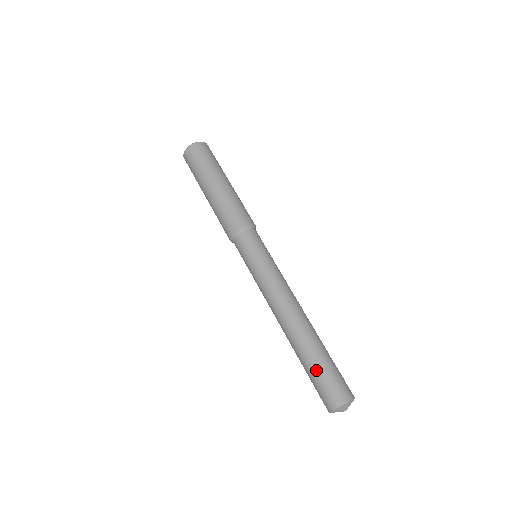
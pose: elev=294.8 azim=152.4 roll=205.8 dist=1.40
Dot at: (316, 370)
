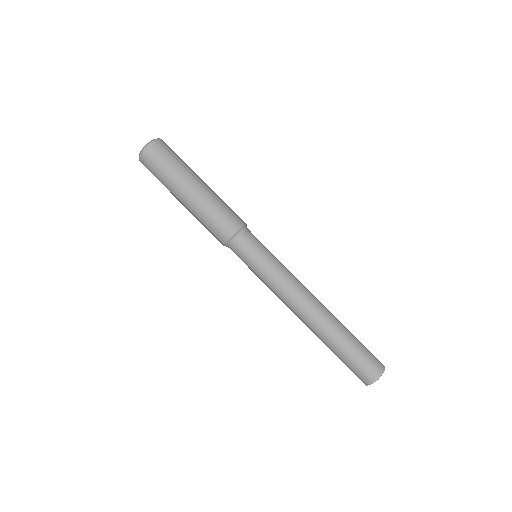
Dot at: (345, 357)
